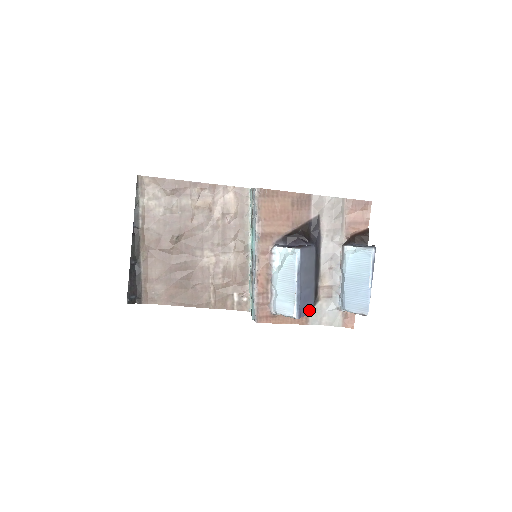
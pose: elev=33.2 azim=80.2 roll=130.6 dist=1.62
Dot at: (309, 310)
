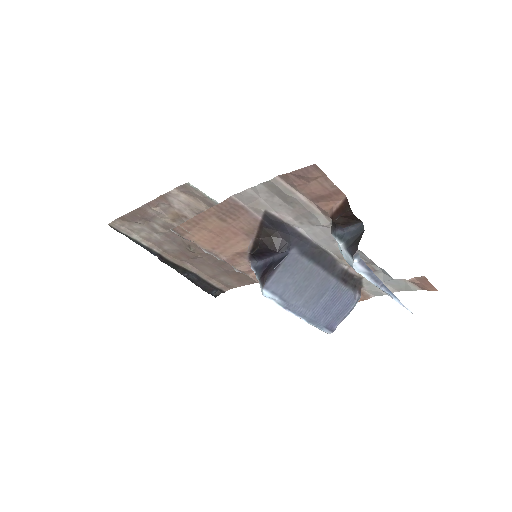
Dot at: (348, 306)
